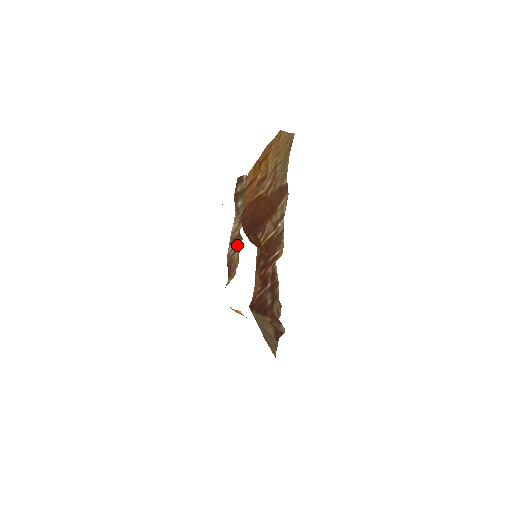
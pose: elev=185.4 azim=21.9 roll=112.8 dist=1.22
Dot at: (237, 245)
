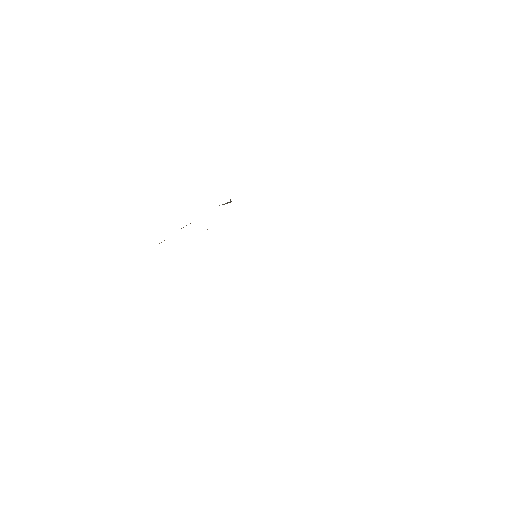
Dot at: occluded
